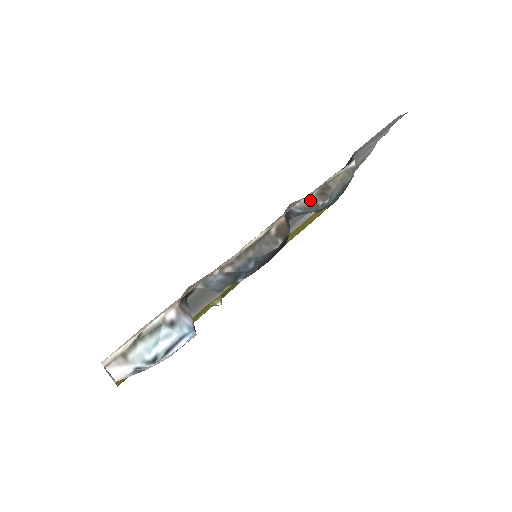
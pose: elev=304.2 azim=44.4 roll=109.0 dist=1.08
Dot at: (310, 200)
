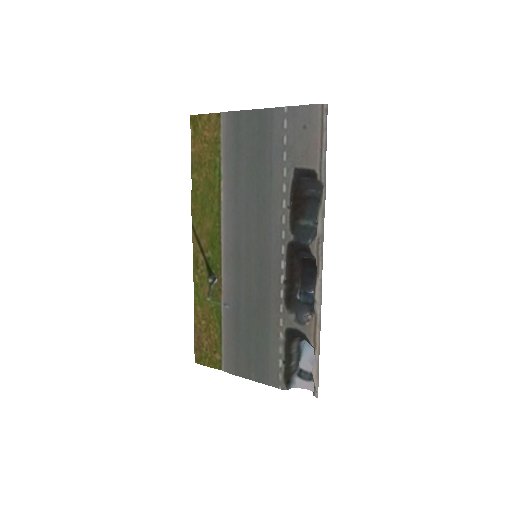
Dot at: (317, 233)
